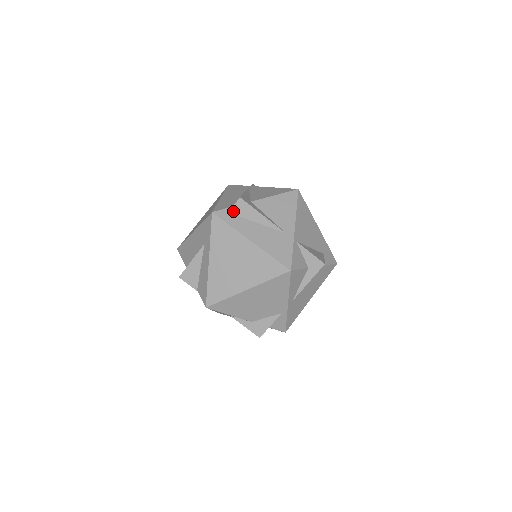
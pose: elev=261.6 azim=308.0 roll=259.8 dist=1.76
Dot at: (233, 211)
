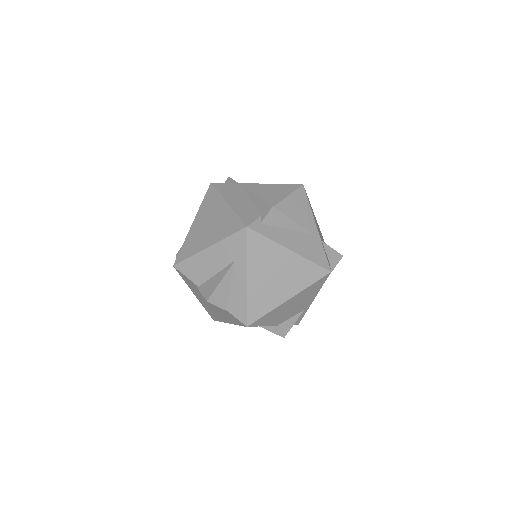
Dot at: (265, 221)
